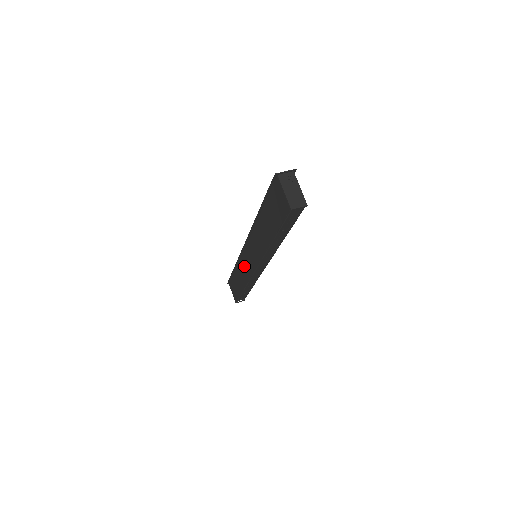
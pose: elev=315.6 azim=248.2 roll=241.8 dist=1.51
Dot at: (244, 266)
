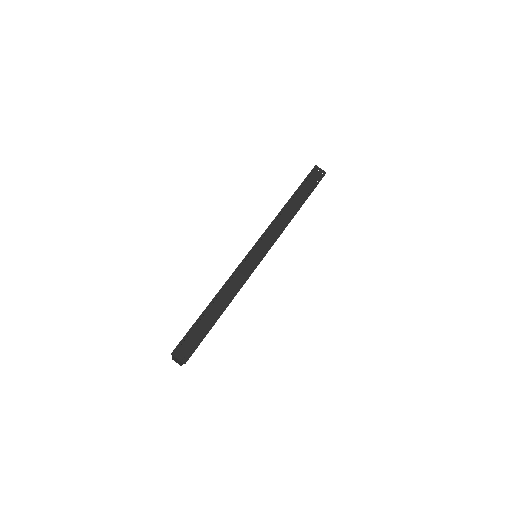
Dot at: occluded
